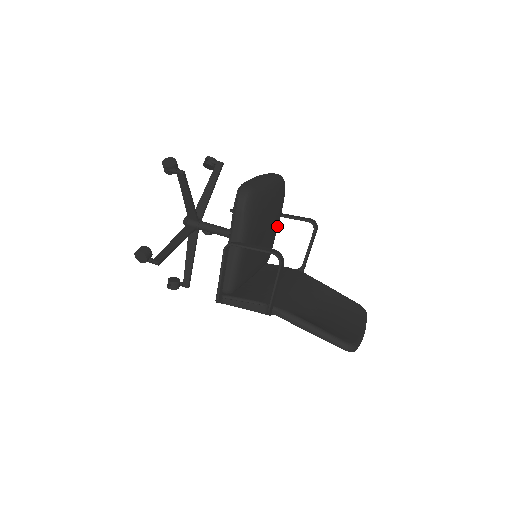
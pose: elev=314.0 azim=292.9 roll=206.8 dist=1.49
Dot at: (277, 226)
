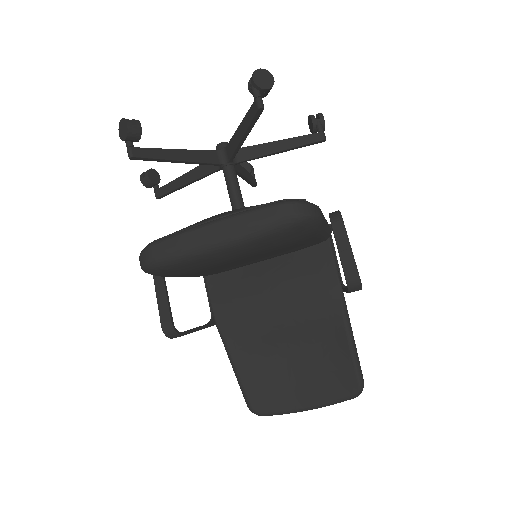
Dot at: (311, 239)
